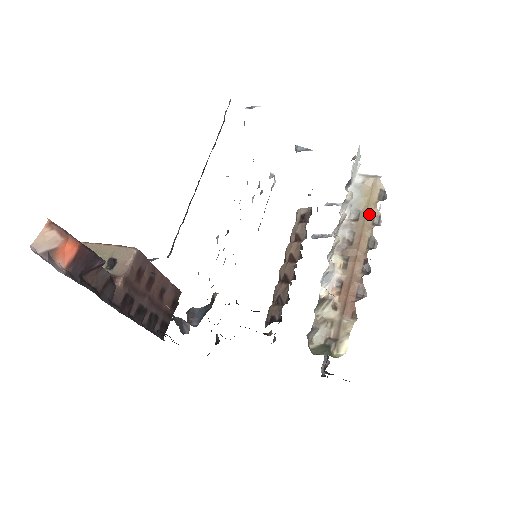
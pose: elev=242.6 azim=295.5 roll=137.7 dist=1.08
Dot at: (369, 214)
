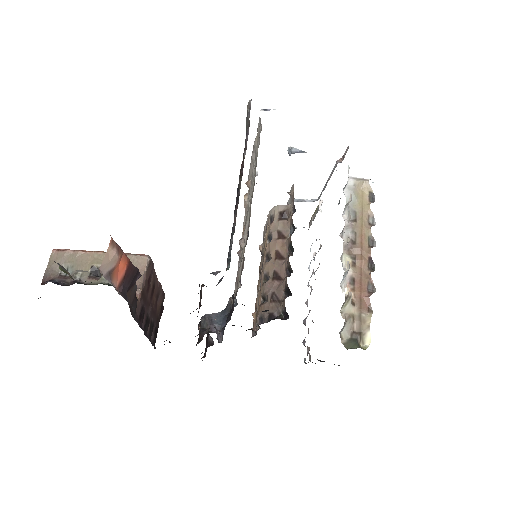
Dot at: (365, 215)
